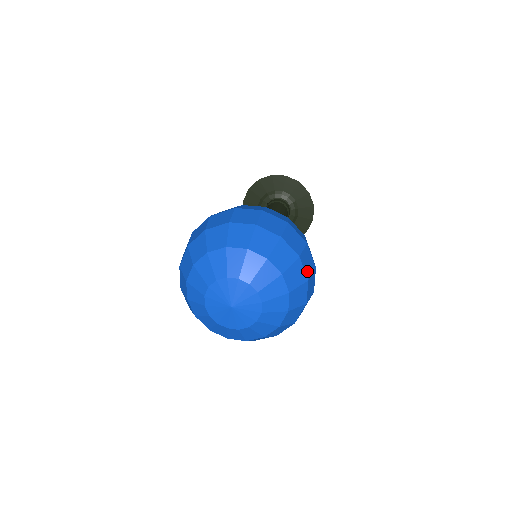
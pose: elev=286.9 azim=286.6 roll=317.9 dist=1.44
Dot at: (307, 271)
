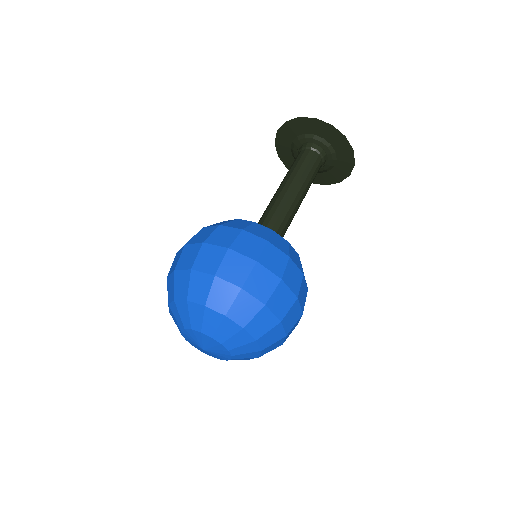
Dot at: (279, 312)
